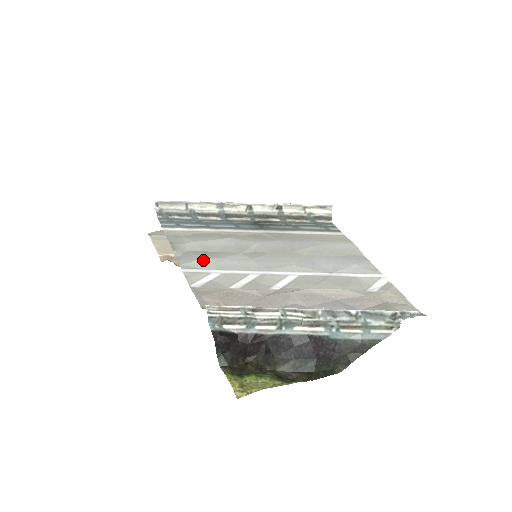
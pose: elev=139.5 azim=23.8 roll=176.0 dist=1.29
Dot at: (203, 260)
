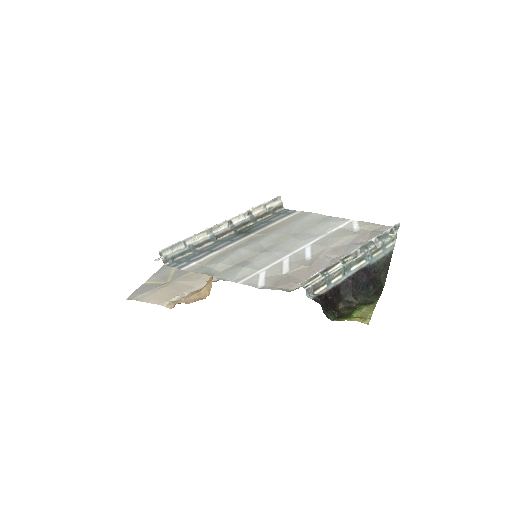
Dot at: (244, 269)
